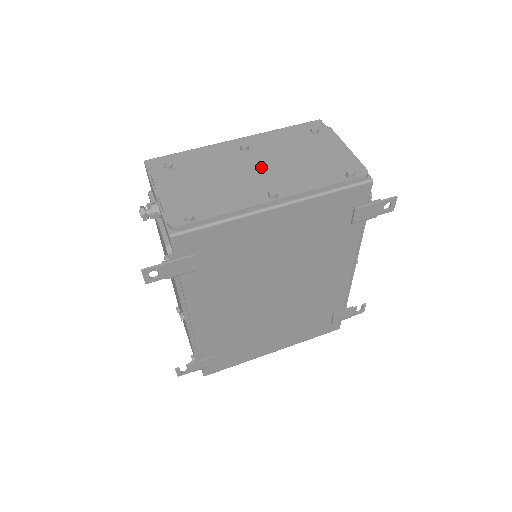
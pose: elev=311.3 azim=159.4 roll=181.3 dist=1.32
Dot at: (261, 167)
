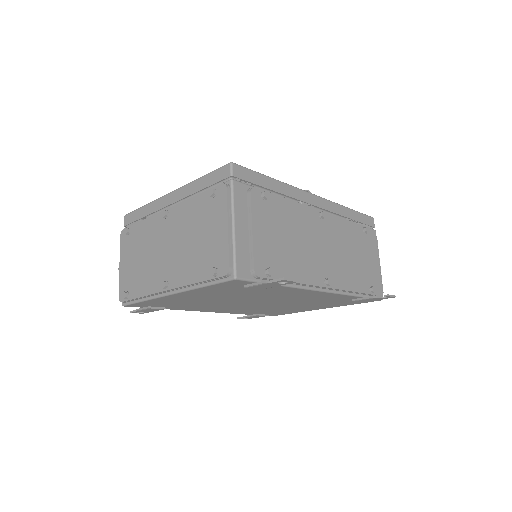
Dot at: (168, 244)
